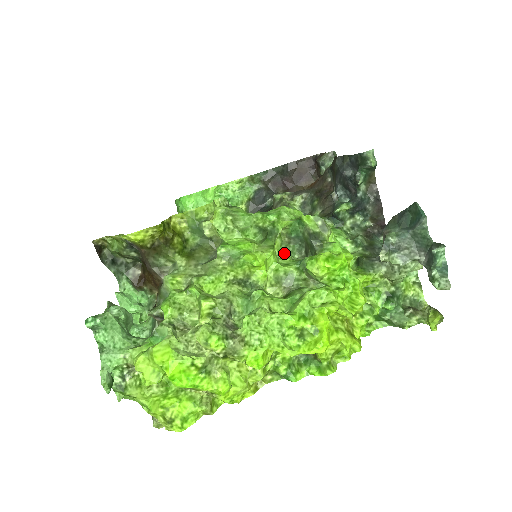
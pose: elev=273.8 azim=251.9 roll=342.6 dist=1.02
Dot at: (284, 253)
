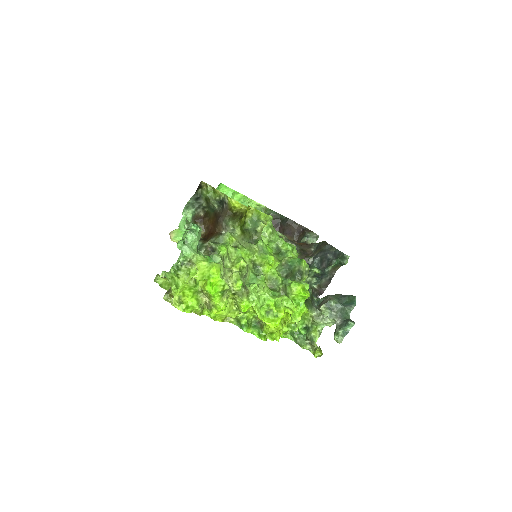
Dot at: (277, 268)
